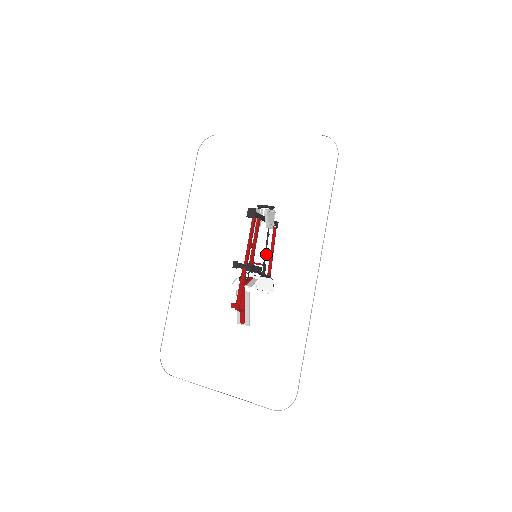
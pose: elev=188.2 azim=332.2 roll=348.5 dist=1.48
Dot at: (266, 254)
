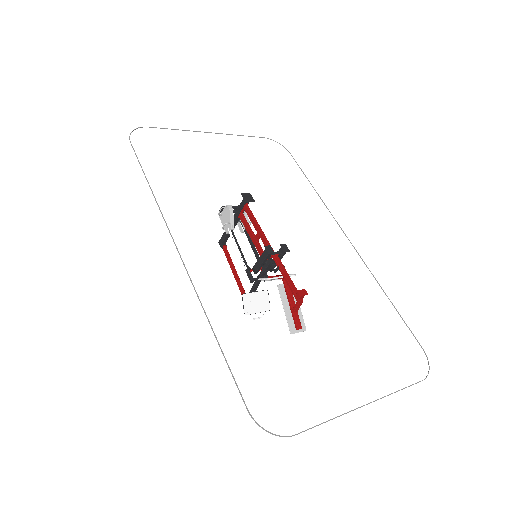
Dot at: (258, 256)
